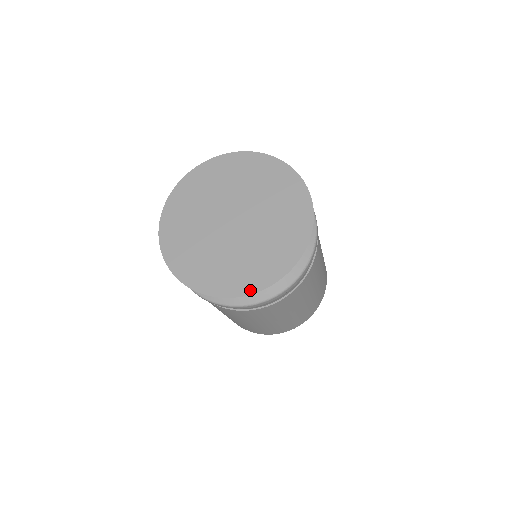
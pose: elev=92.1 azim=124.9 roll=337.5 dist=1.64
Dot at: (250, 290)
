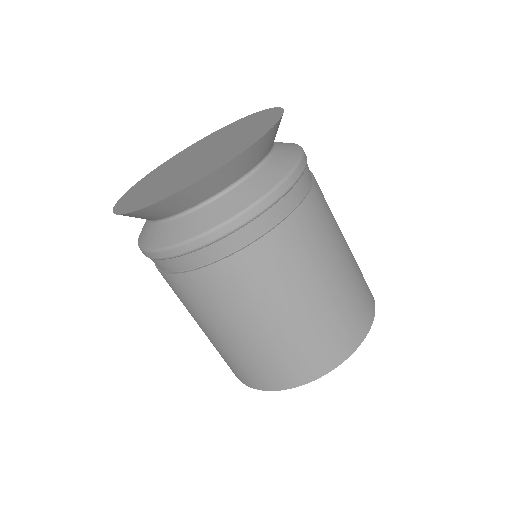
Dot at: (266, 131)
